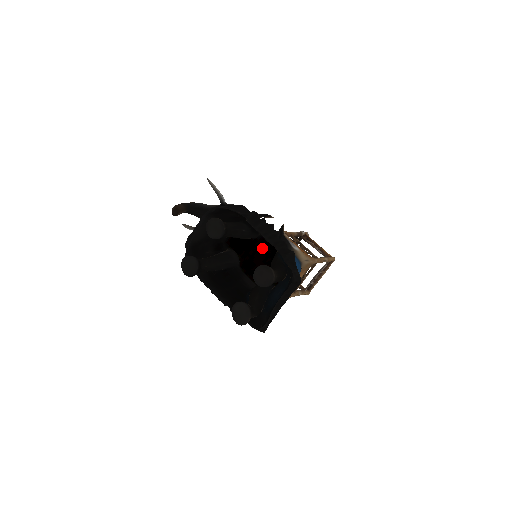
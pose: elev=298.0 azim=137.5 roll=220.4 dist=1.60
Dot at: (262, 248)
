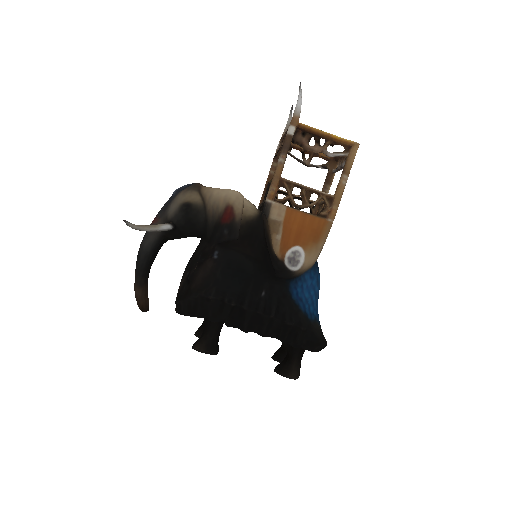
Dot at: occluded
